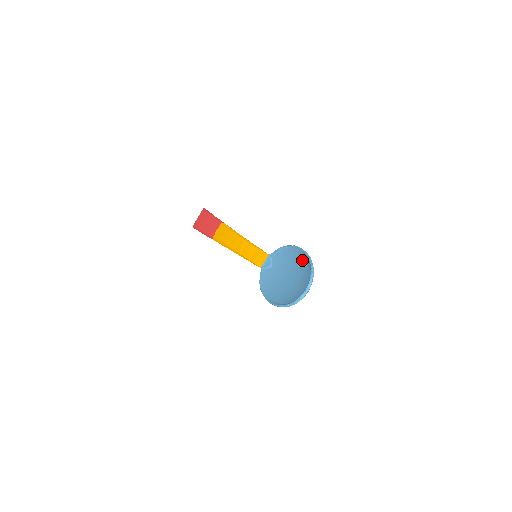
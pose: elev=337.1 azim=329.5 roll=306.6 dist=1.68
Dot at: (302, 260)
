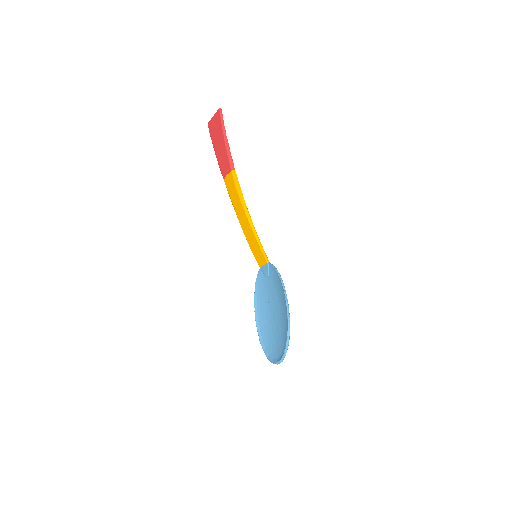
Dot at: (286, 319)
